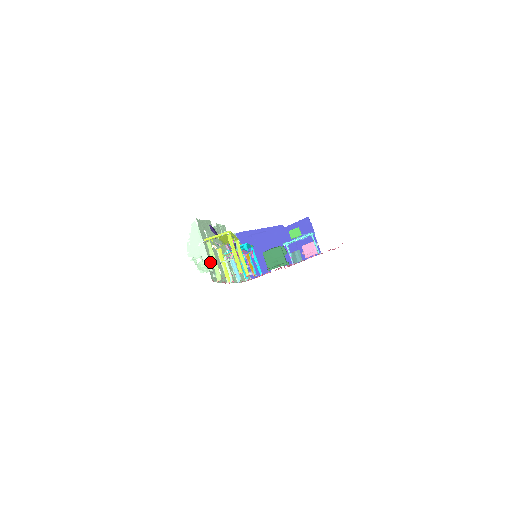
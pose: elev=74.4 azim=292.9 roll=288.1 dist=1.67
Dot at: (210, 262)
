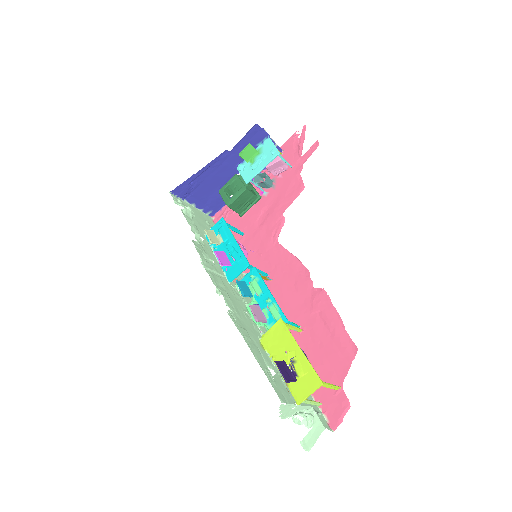
Dot at: occluded
